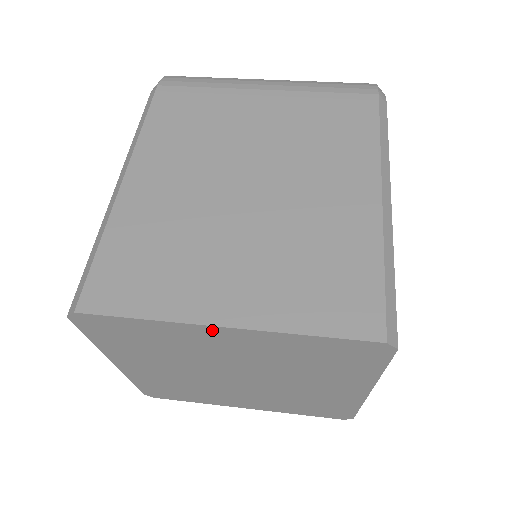
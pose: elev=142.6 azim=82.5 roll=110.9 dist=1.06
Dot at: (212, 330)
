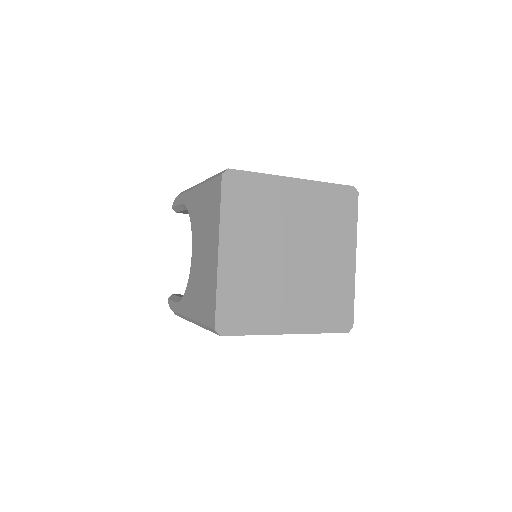
Dot at: (289, 182)
